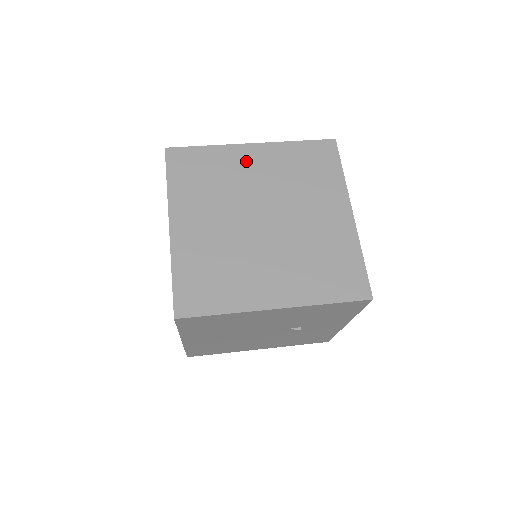
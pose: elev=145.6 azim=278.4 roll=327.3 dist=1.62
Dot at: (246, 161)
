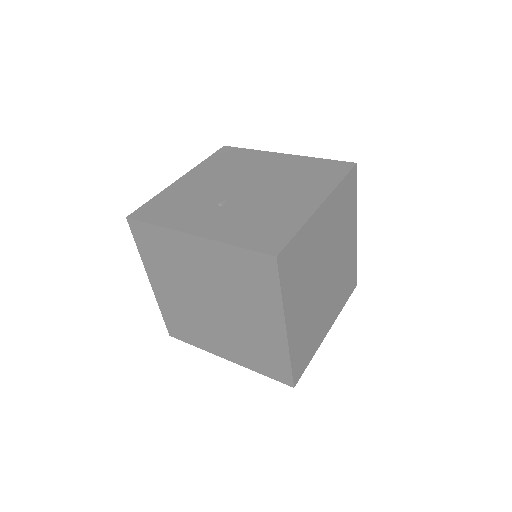
Dot at: (319, 227)
